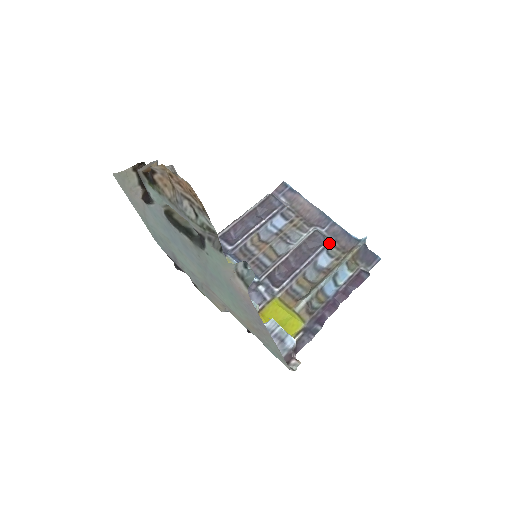
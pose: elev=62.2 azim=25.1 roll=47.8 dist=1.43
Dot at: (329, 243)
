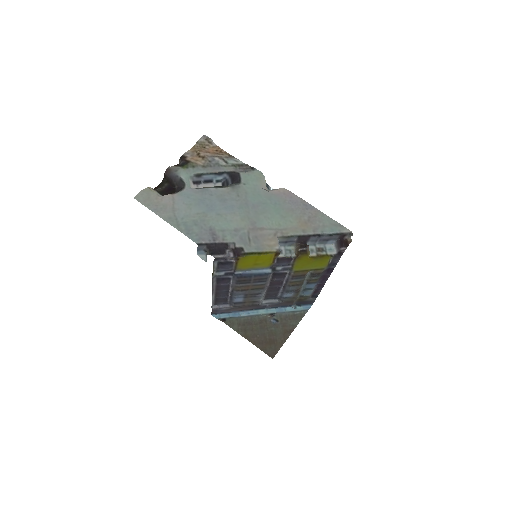
Dot at: (279, 299)
